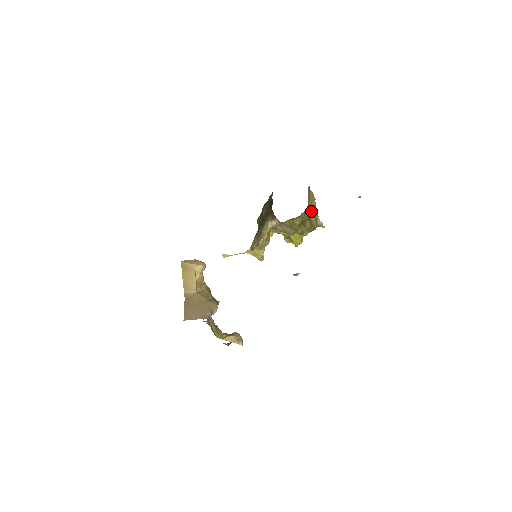
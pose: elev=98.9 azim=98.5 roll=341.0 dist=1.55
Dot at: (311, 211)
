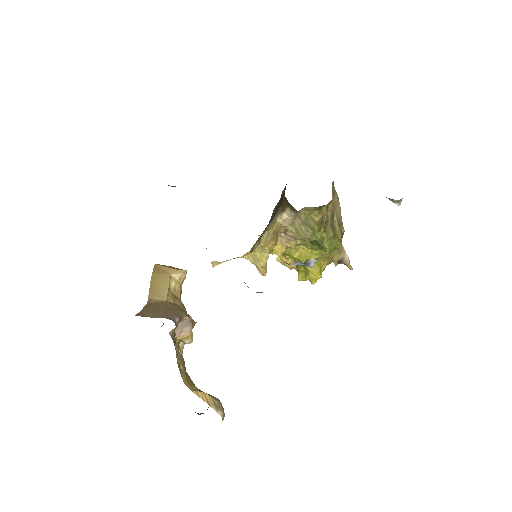
Dot at: (335, 217)
